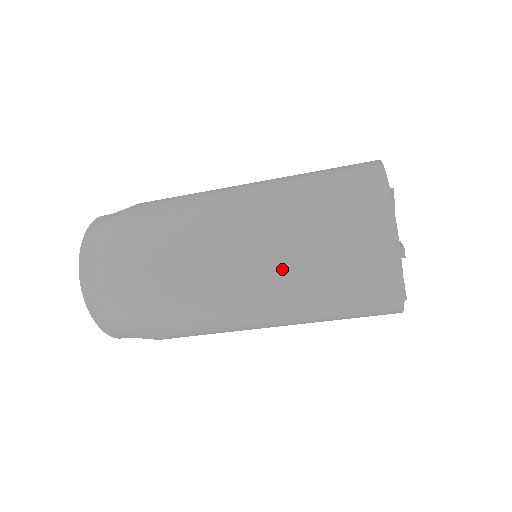
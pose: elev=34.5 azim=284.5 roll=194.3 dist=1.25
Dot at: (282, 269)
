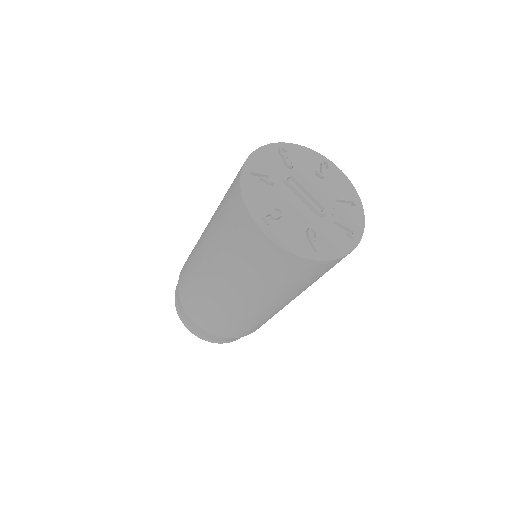
Dot at: (222, 268)
